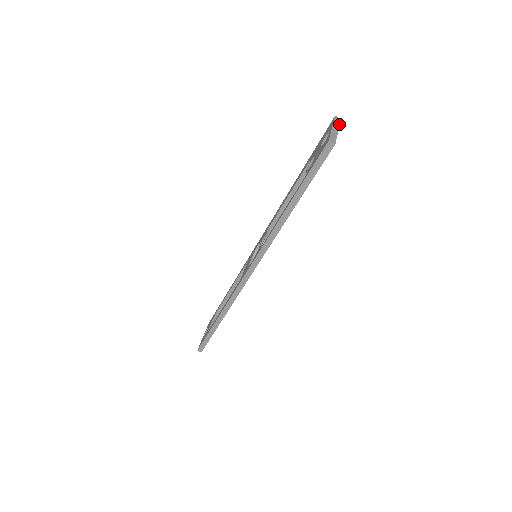
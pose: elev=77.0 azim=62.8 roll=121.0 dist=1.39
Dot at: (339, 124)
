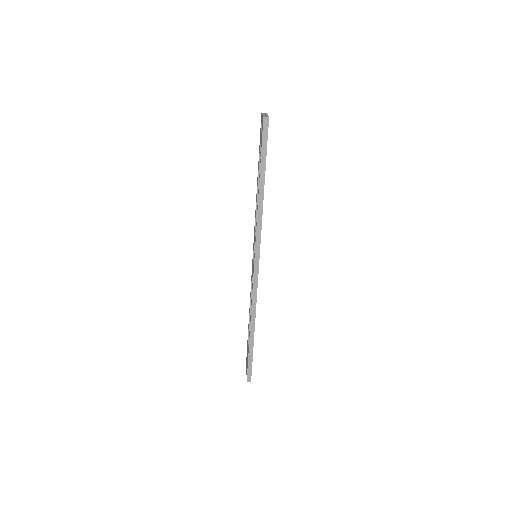
Dot at: occluded
